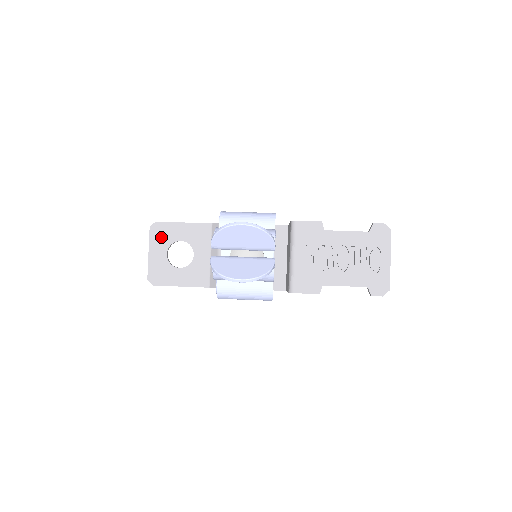
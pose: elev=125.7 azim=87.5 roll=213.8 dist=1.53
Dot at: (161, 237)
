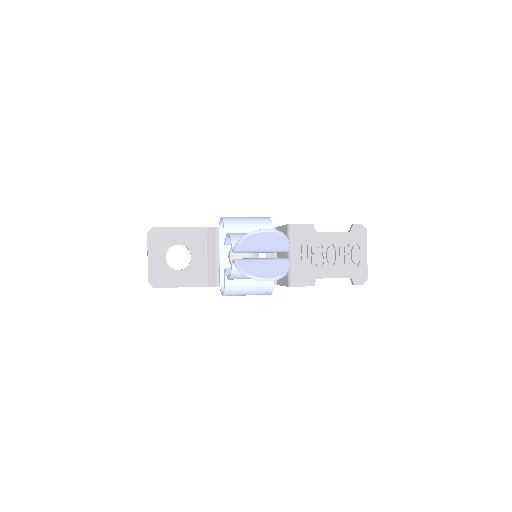
Dot at: (159, 242)
